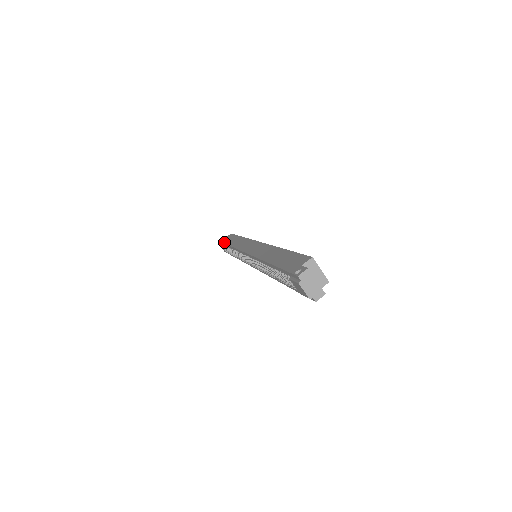
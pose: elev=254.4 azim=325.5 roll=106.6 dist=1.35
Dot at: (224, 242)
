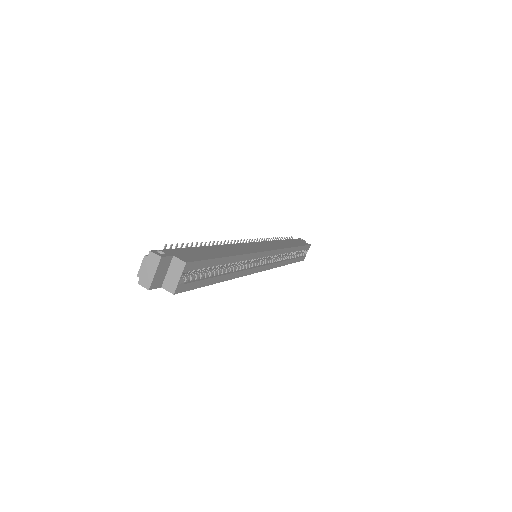
Dot at: (292, 239)
